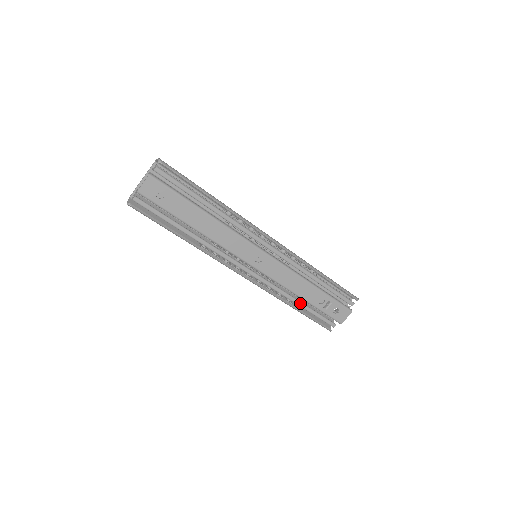
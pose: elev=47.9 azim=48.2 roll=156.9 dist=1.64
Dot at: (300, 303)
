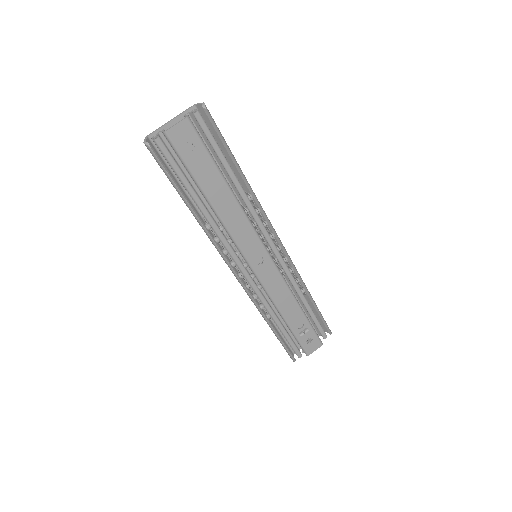
Dot at: (279, 322)
